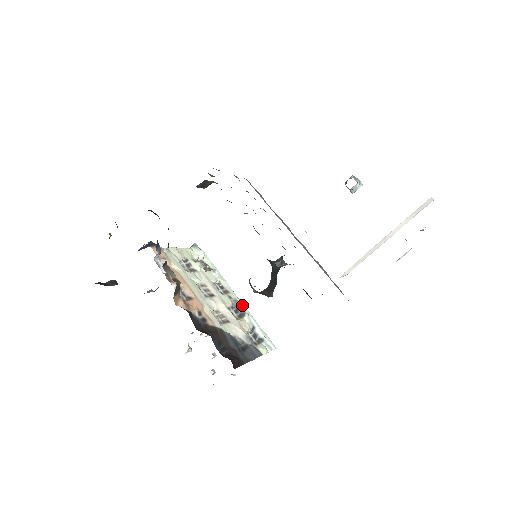
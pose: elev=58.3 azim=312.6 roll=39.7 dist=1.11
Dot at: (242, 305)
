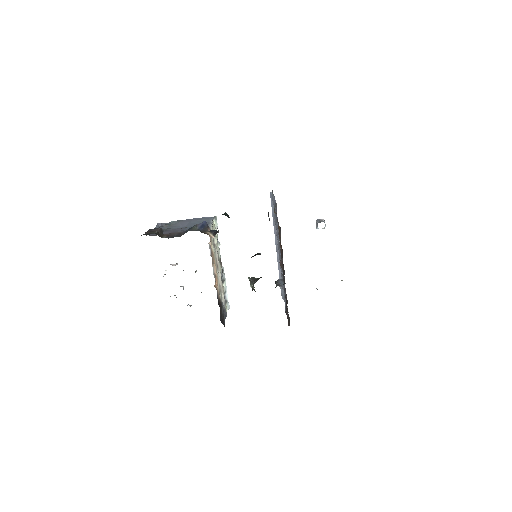
Dot at: occluded
